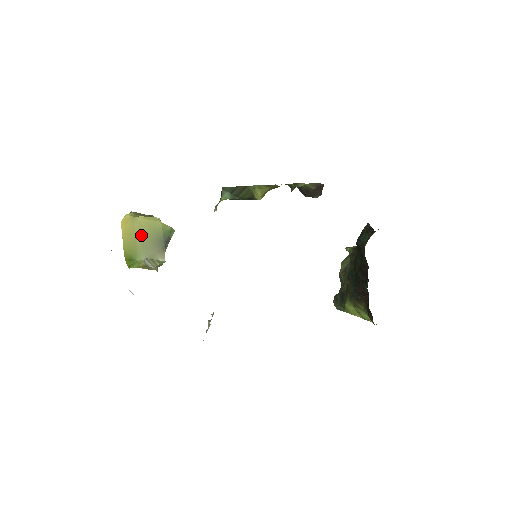
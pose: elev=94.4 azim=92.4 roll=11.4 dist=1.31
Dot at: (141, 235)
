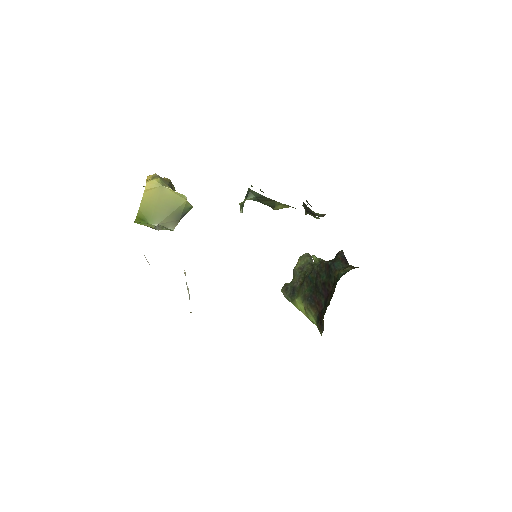
Dot at: (162, 203)
